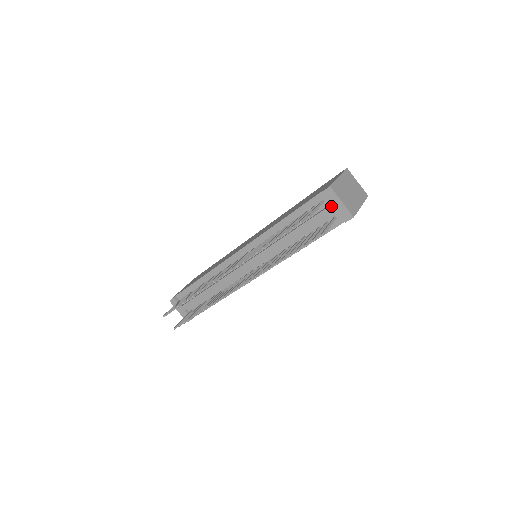
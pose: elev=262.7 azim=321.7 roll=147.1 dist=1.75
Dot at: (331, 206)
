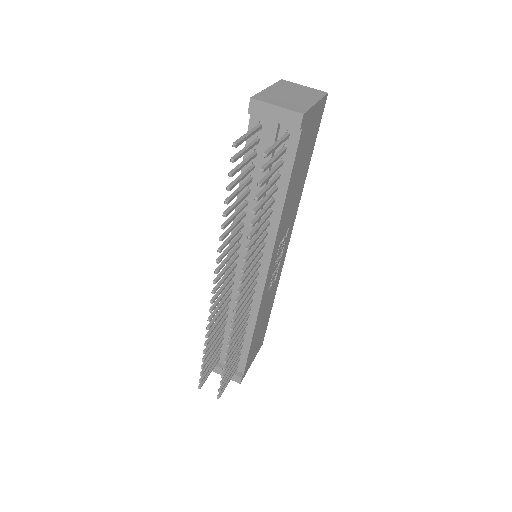
Dot at: (270, 122)
